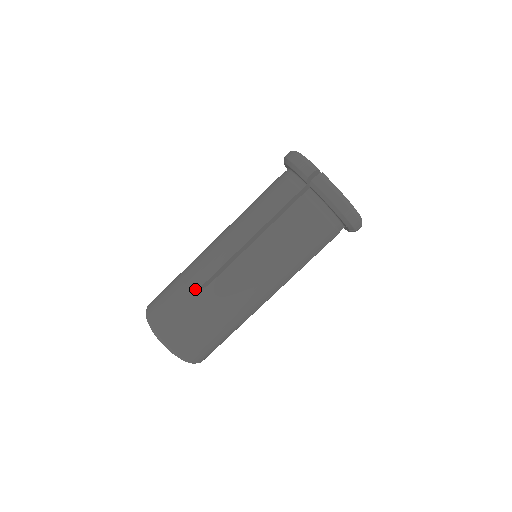
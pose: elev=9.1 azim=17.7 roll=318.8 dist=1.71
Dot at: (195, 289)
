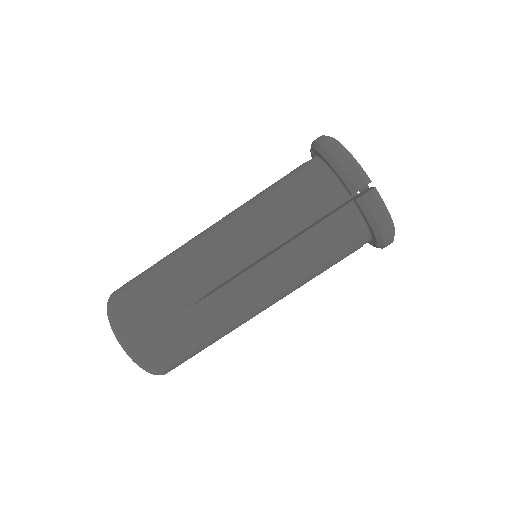
Dot at: (184, 301)
